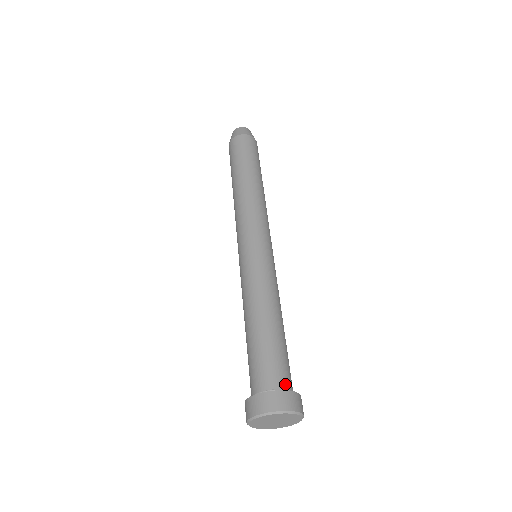
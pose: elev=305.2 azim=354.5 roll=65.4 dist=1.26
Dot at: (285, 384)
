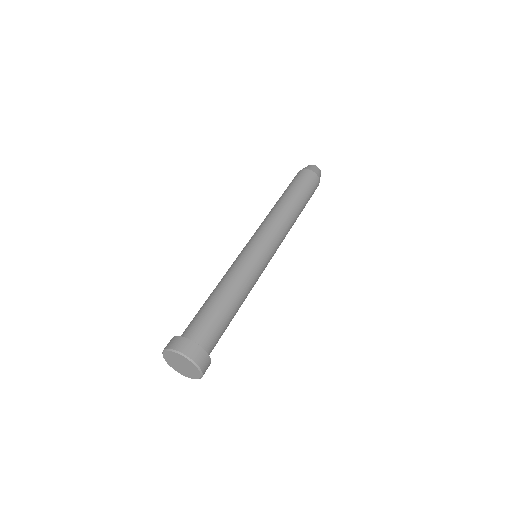
Dot at: (188, 334)
